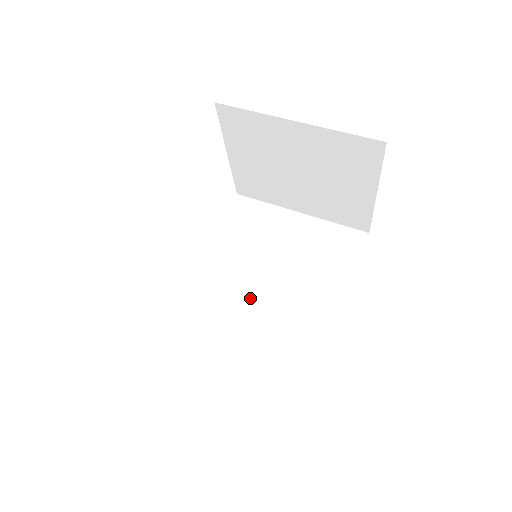
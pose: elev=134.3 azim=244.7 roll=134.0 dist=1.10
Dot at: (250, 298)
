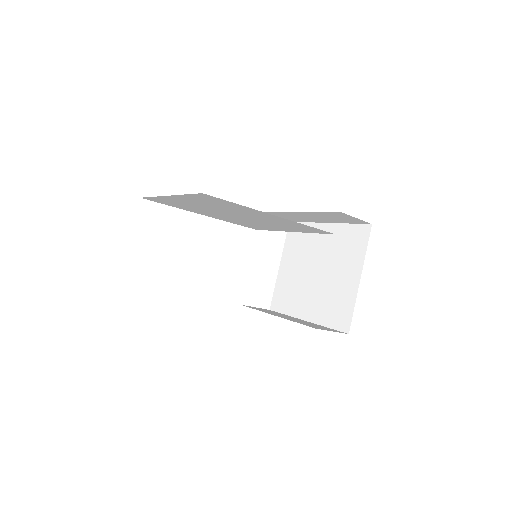
Dot at: occluded
